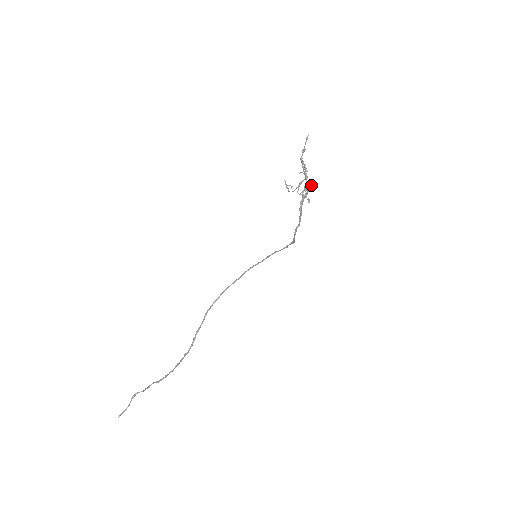
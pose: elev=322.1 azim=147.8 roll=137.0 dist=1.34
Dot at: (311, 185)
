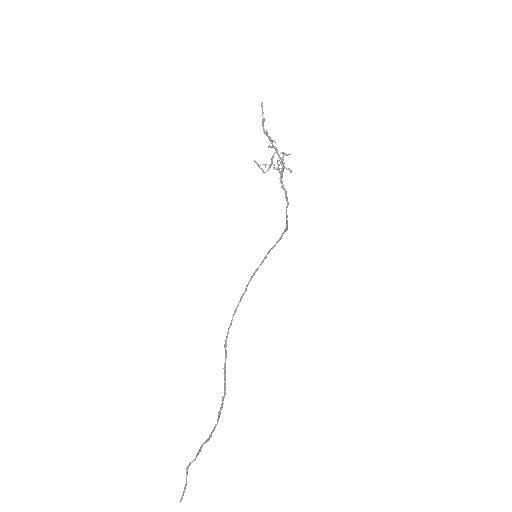
Dot at: (285, 154)
